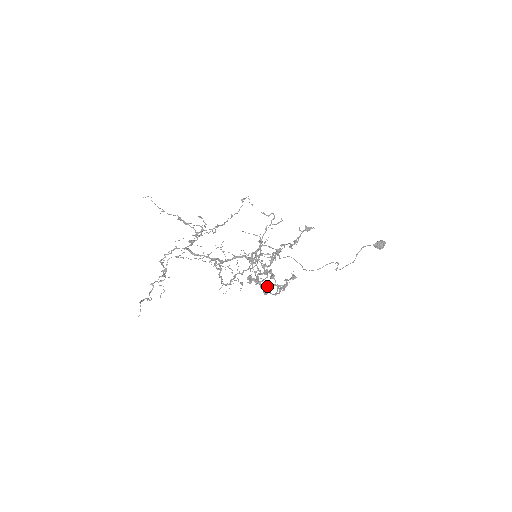
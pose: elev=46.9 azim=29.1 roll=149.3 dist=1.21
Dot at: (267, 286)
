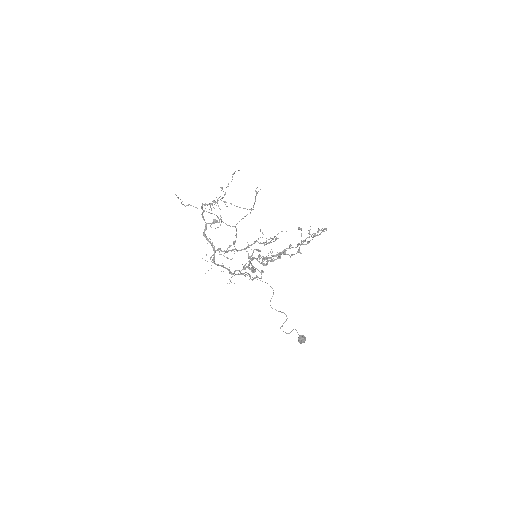
Dot at: (284, 251)
